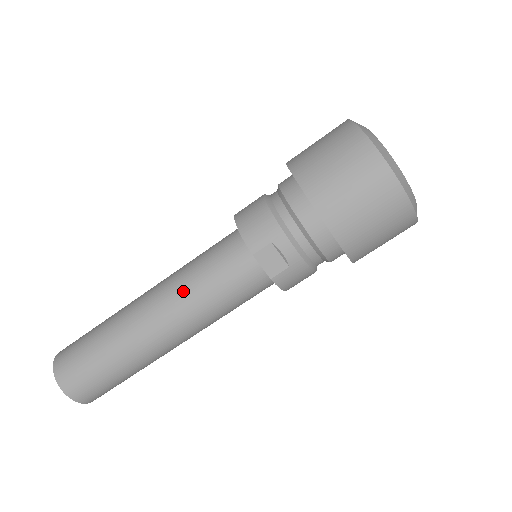
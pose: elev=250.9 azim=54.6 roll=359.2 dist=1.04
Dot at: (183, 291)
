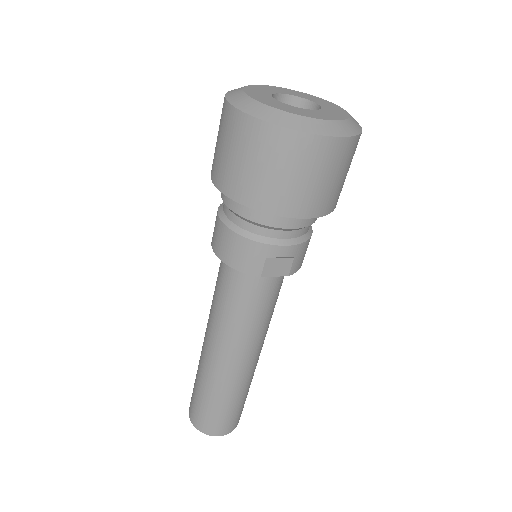
Dot at: (233, 331)
